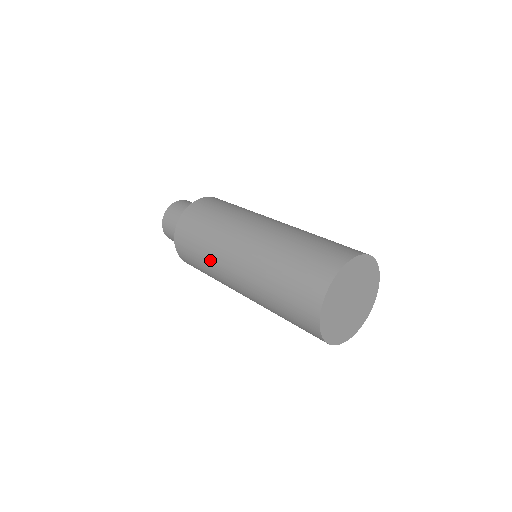
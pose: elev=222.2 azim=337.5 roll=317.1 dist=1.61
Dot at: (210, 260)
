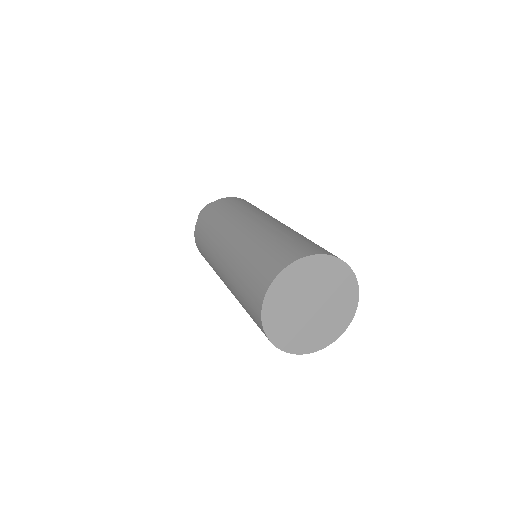
Dot at: occluded
